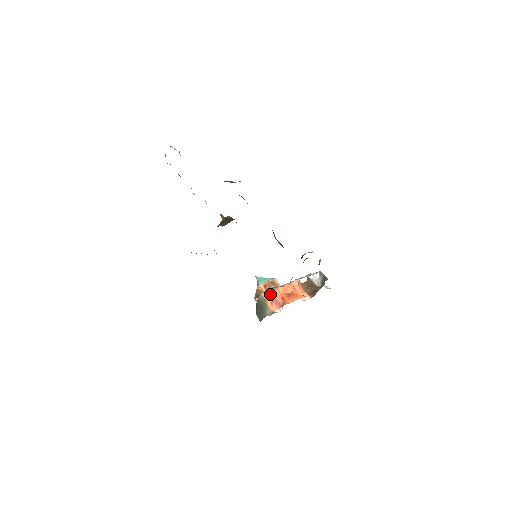
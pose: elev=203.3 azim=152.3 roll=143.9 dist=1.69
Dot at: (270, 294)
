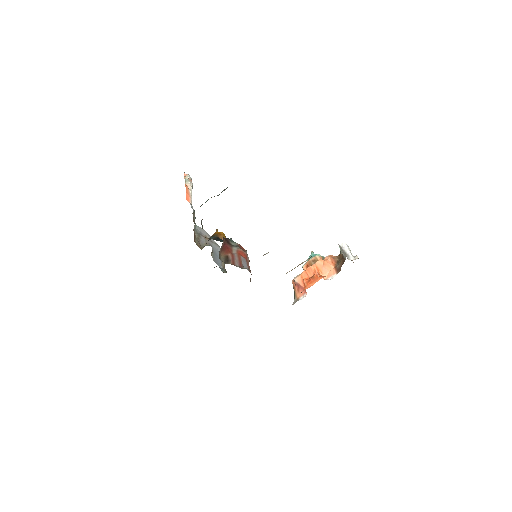
Dot at: (294, 281)
